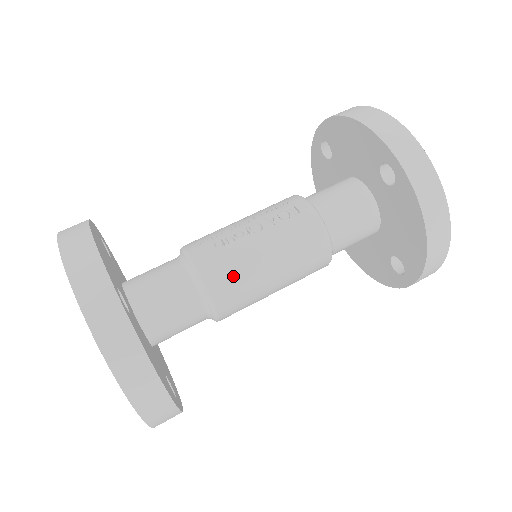
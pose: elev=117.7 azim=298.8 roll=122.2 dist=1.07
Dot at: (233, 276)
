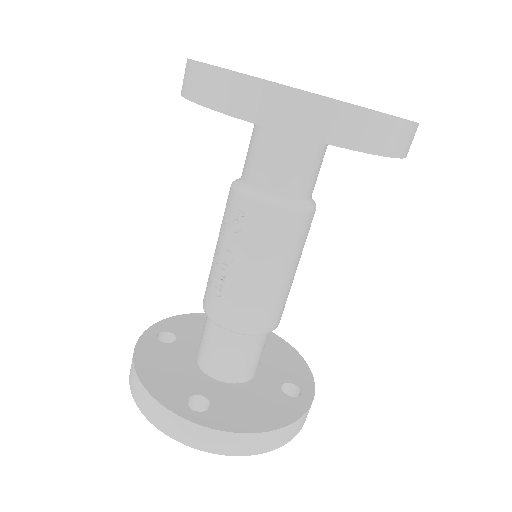
Dot at: (249, 309)
